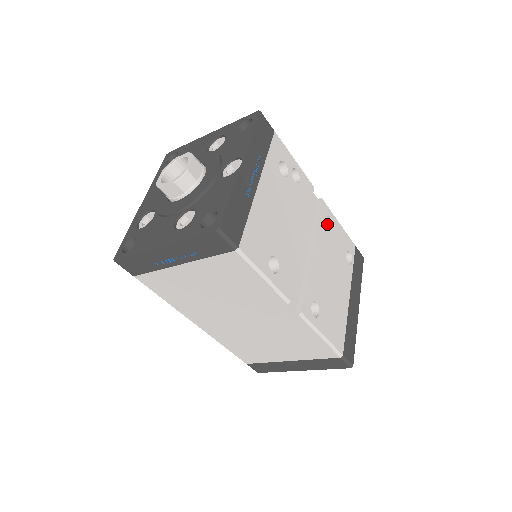
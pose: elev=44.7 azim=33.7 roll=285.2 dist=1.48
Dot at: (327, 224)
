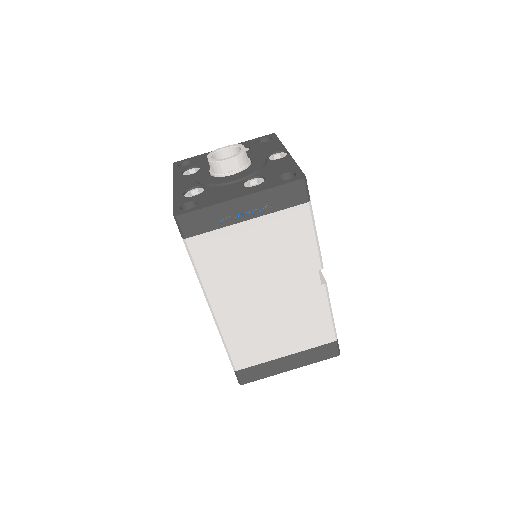
Dot at: occluded
